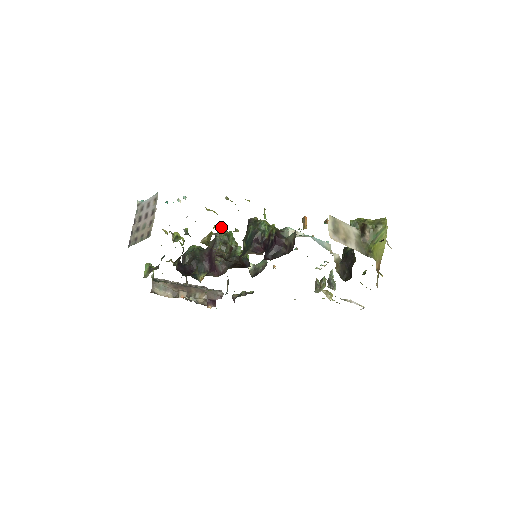
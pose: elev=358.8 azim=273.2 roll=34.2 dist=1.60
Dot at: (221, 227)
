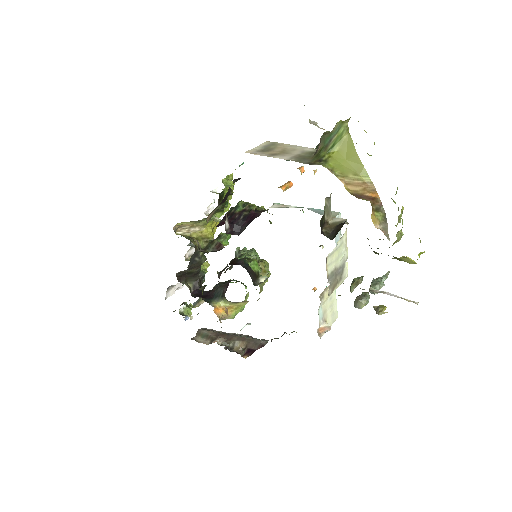
Dot at: occluded
